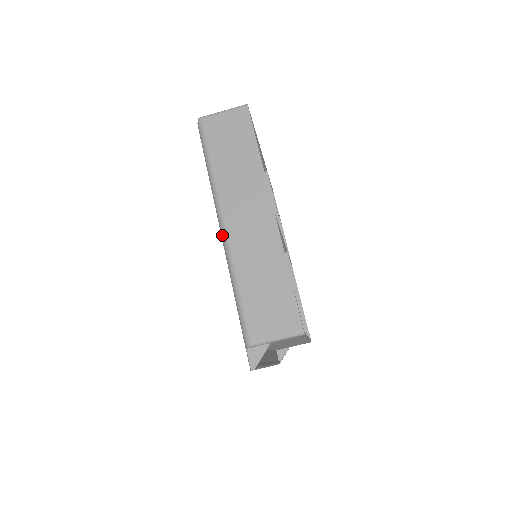
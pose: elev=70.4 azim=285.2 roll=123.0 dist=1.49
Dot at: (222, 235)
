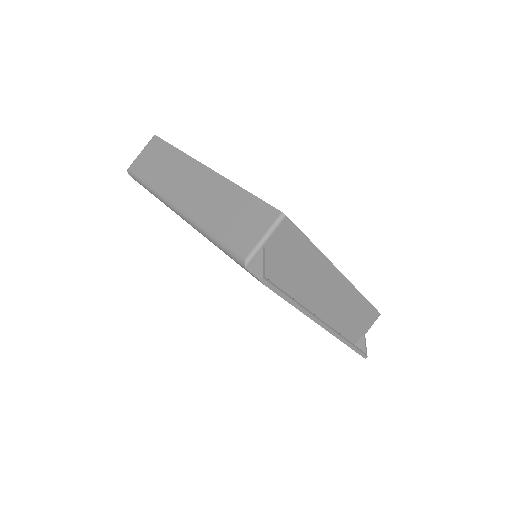
Dot at: (180, 215)
